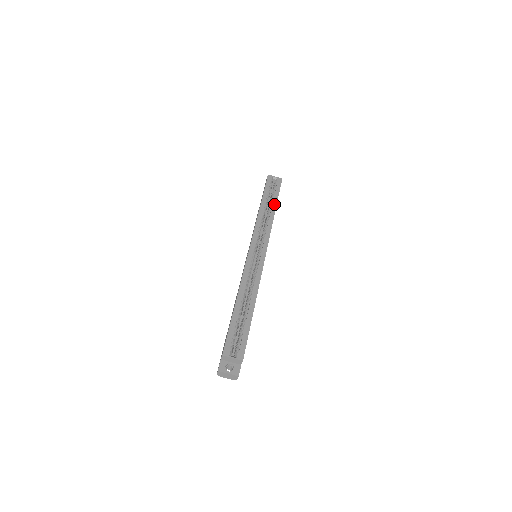
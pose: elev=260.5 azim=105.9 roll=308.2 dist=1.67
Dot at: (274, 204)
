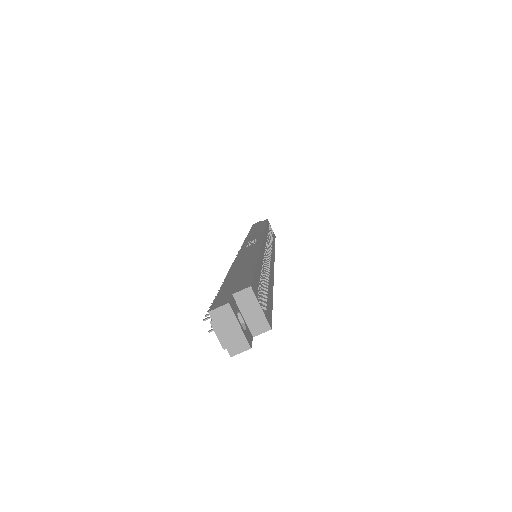
Dot at: occluded
